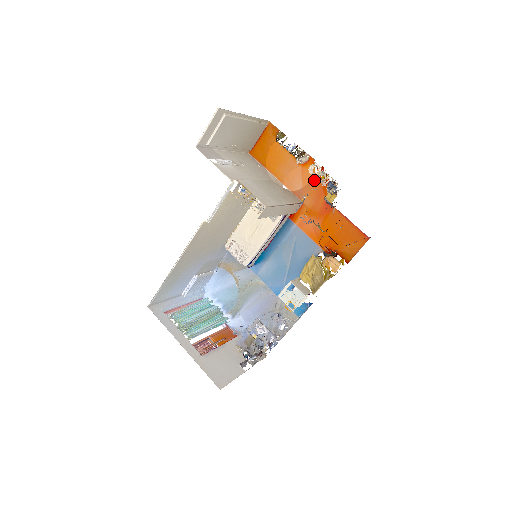
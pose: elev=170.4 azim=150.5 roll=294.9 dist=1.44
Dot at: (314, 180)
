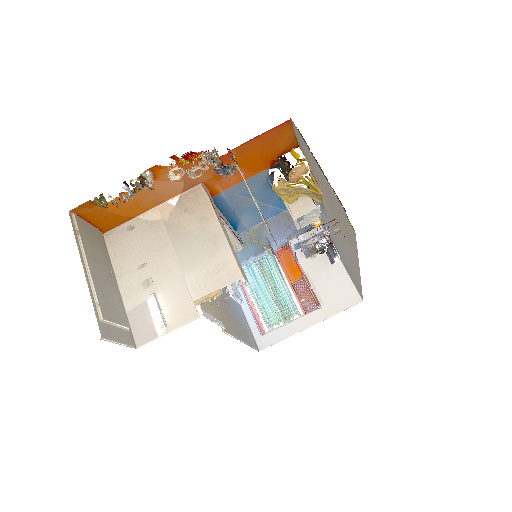
Dot at: occluded
